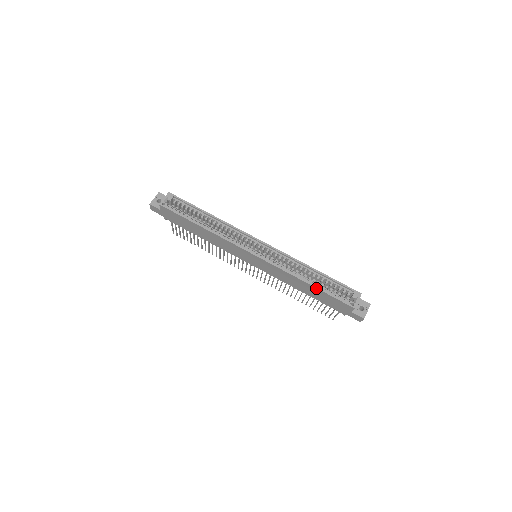
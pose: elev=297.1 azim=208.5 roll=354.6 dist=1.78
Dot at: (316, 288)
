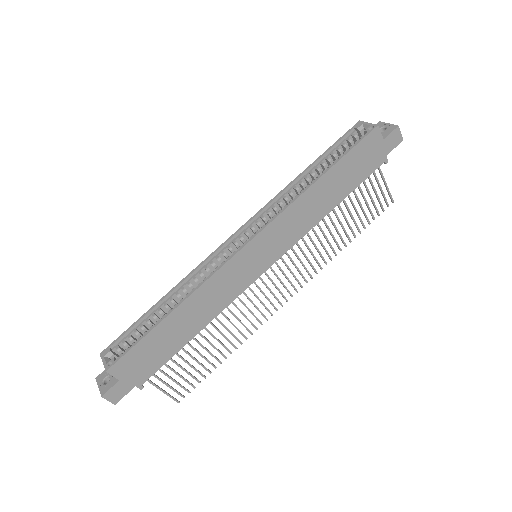
Dot at: (331, 169)
